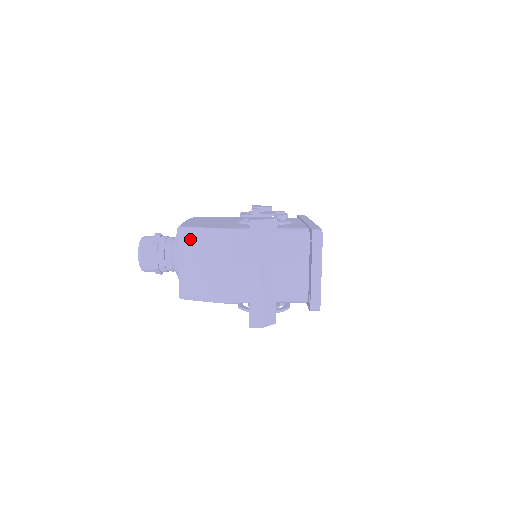
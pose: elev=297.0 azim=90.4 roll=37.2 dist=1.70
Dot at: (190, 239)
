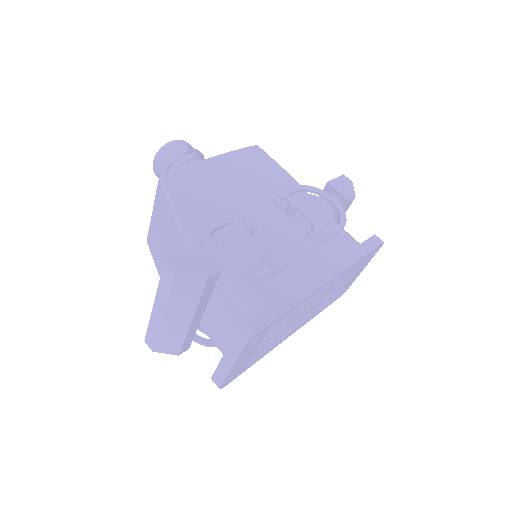
Dot at: (162, 201)
